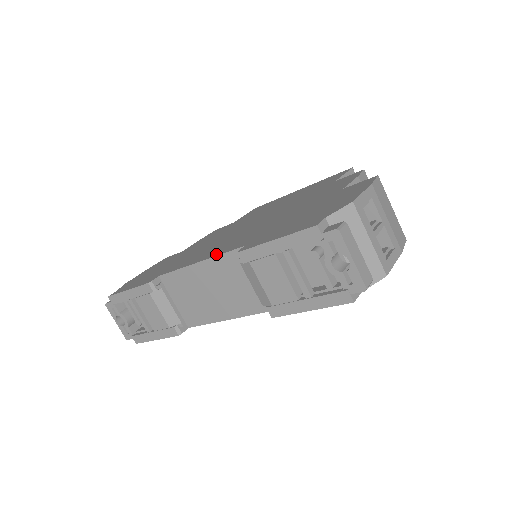
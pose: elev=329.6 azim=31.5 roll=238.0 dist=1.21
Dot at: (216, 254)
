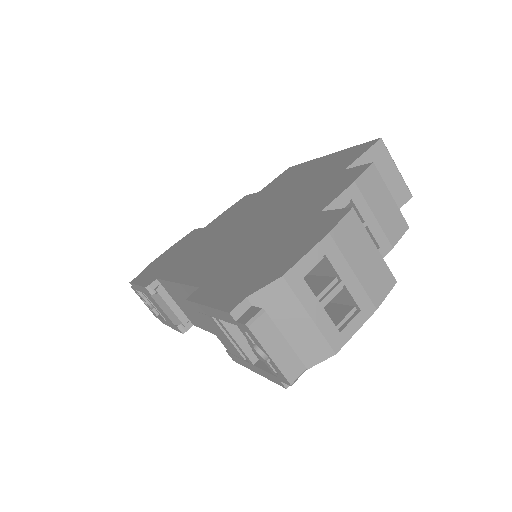
Dot at: (187, 280)
